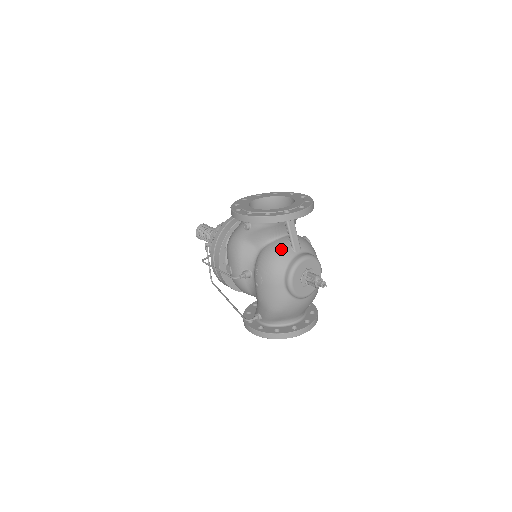
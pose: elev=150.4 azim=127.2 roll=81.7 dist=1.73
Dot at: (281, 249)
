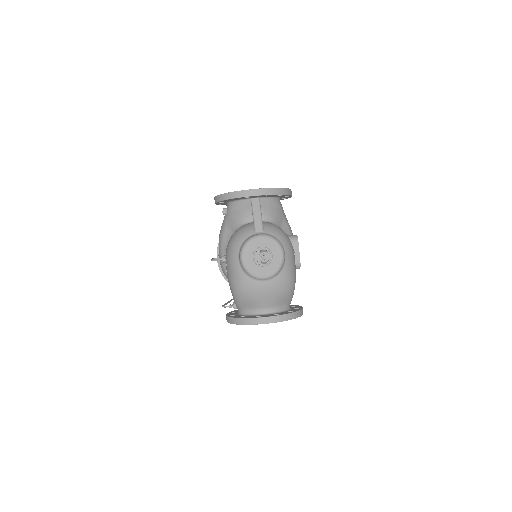
Dot at: (244, 229)
